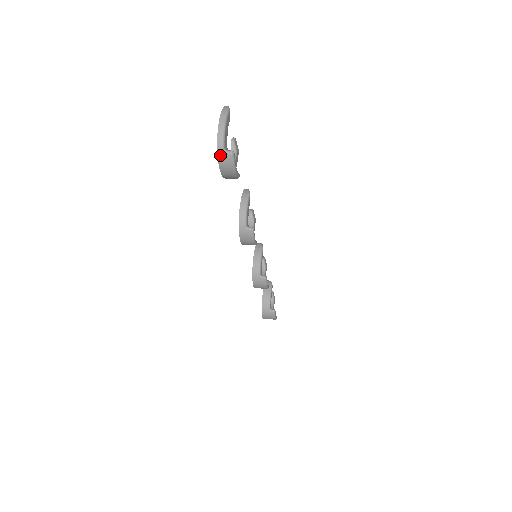
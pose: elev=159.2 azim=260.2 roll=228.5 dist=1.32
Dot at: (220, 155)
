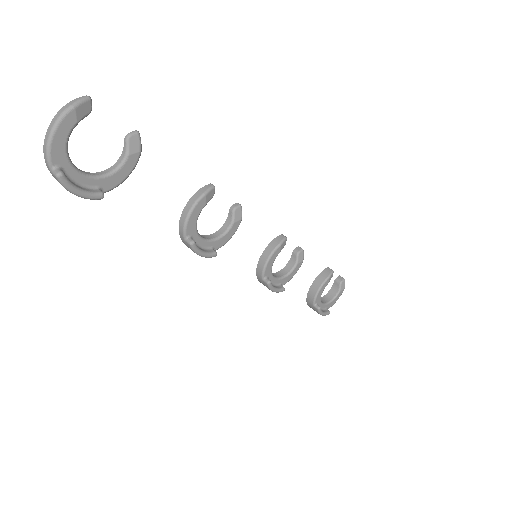
Dot at: (51, 172)
